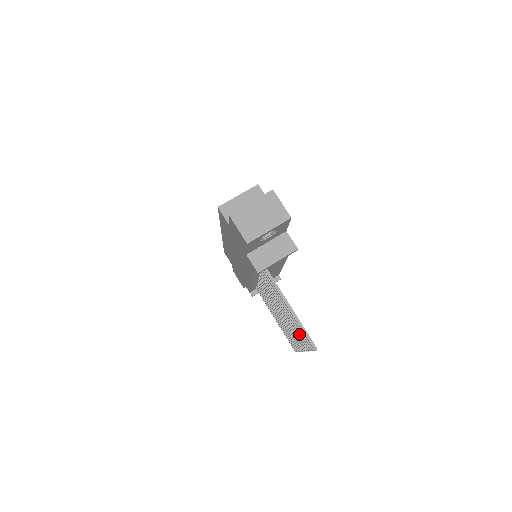
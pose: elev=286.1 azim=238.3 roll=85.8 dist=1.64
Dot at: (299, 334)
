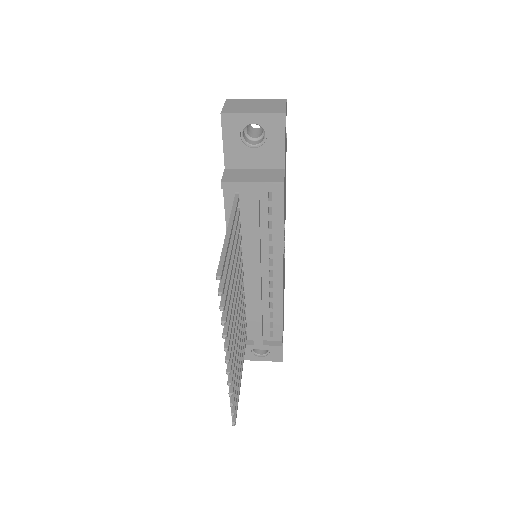
Dot at: occluded
